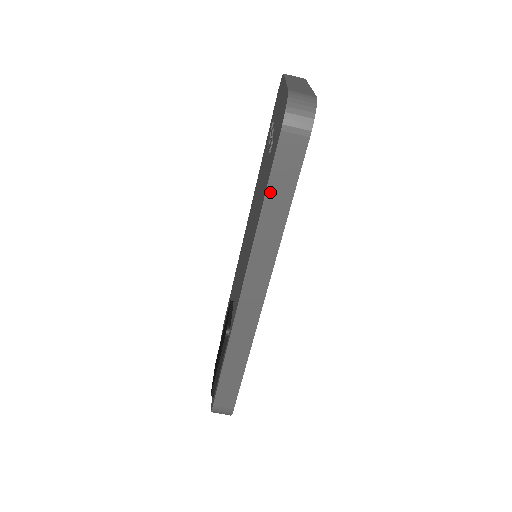
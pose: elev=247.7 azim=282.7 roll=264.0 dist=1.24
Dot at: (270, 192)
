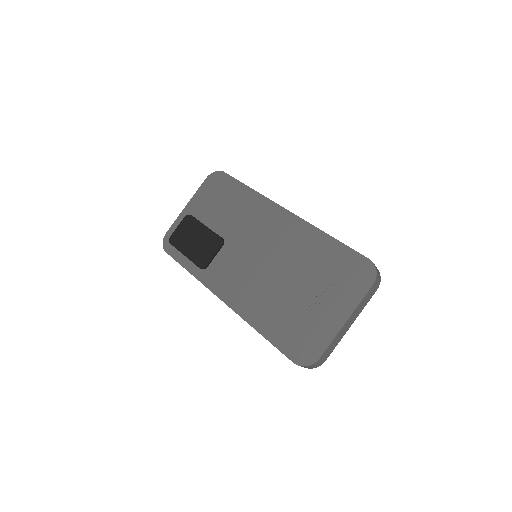
Dot at: (268, 340)
